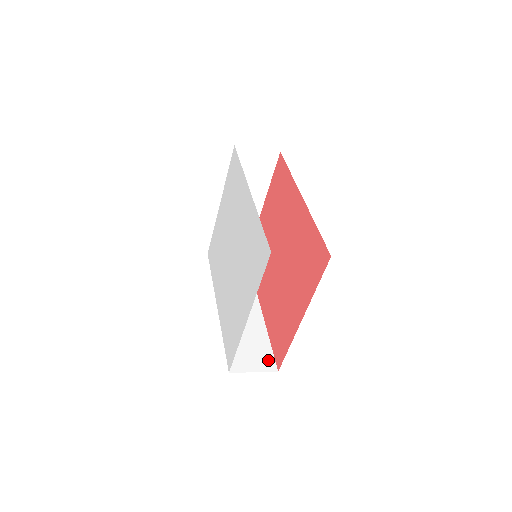
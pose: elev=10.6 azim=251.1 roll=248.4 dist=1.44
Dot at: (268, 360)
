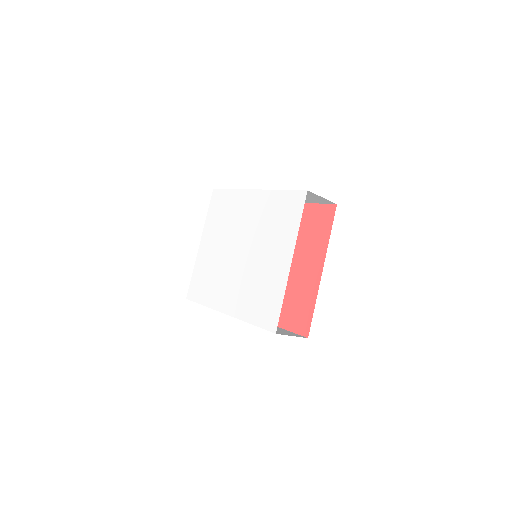
Dot at: (294, 334)
